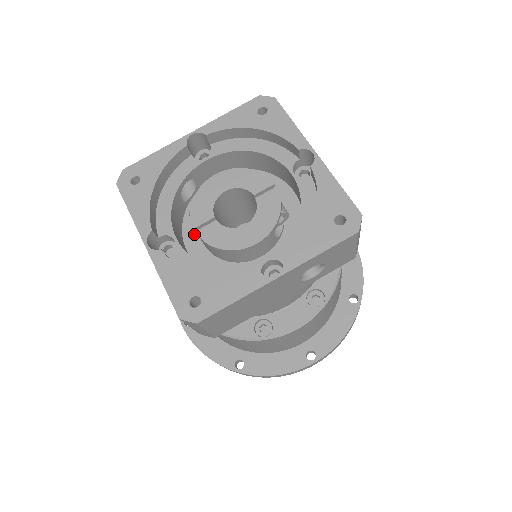
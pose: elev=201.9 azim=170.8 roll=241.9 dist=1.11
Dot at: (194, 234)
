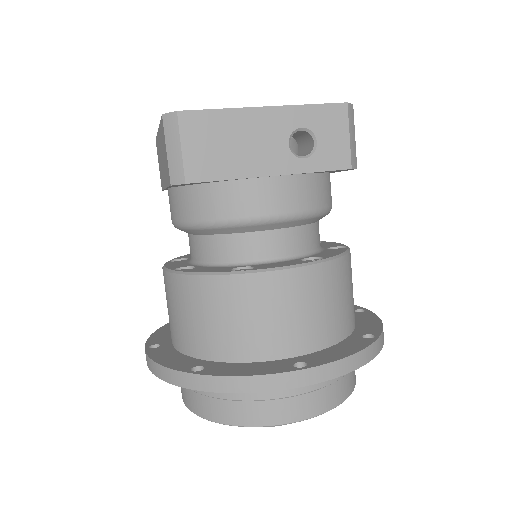
Dot at: occluded
